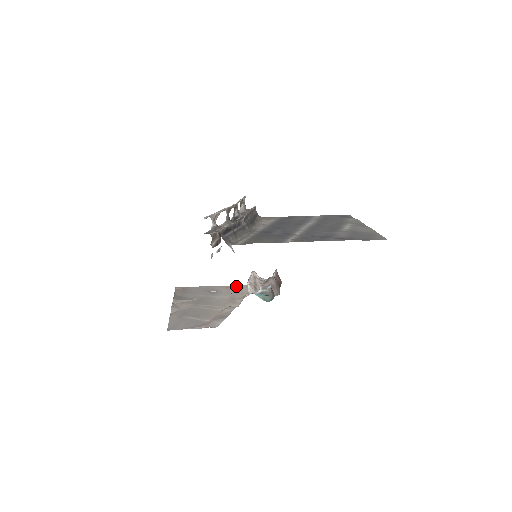
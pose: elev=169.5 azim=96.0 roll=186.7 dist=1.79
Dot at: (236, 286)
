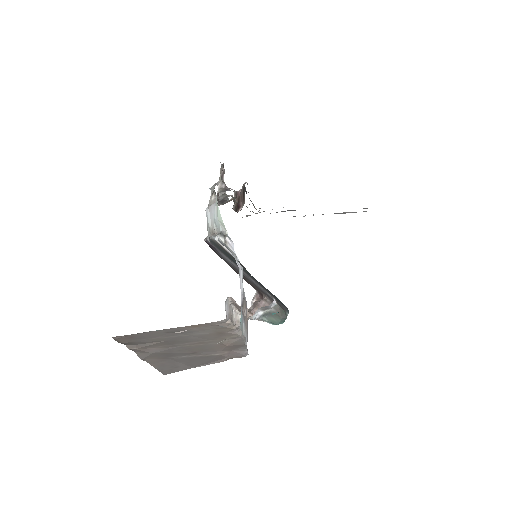
Dot at: (205, 324)
